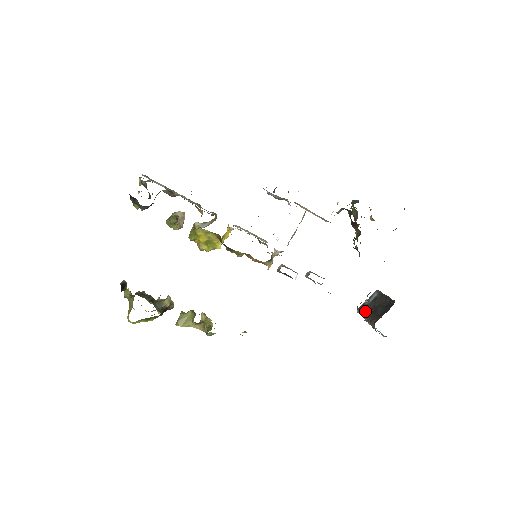
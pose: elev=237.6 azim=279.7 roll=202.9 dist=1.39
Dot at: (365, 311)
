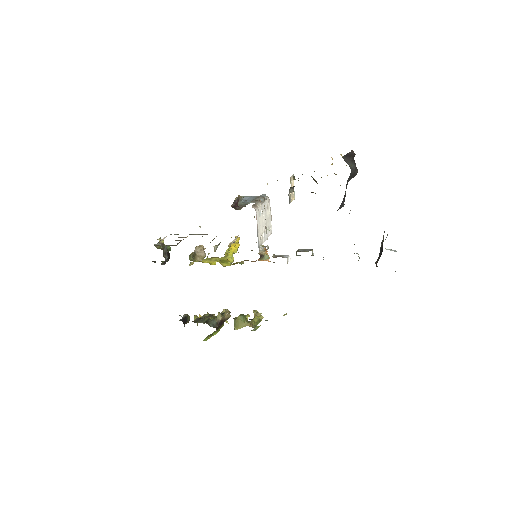
Dot at: occluded
